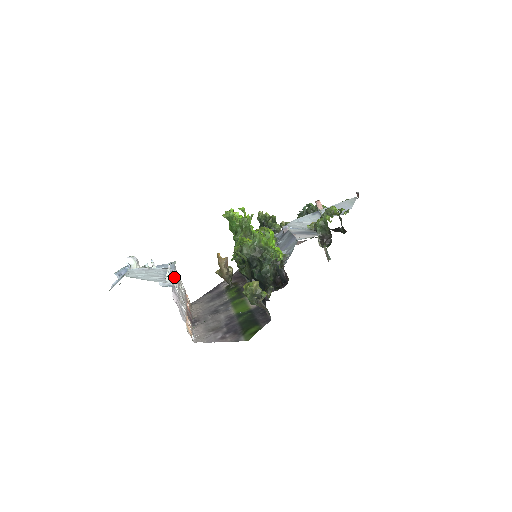
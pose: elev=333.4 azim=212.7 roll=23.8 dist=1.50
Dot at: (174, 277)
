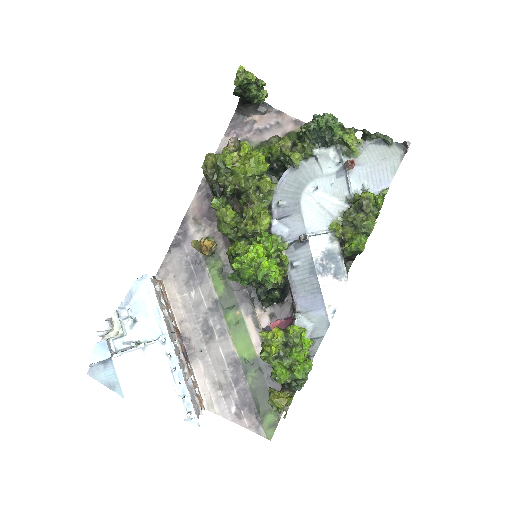
Dot at: occluded
